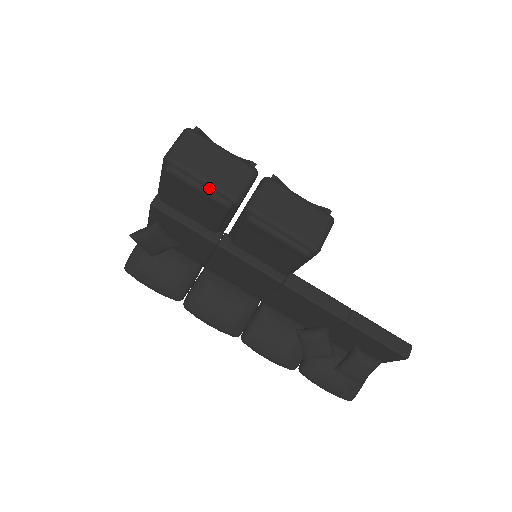
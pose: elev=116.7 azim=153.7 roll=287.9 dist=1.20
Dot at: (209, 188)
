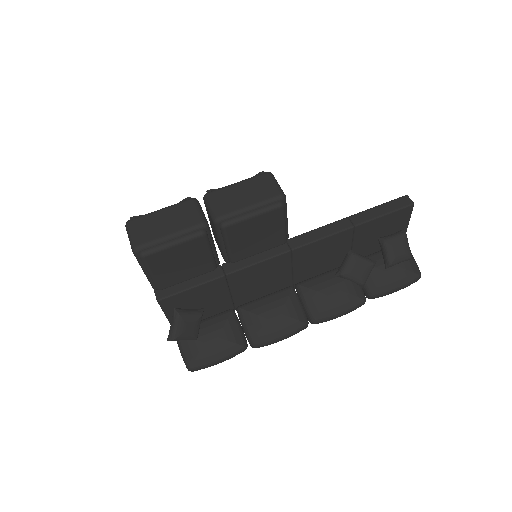
Dot at: (180, 236)
